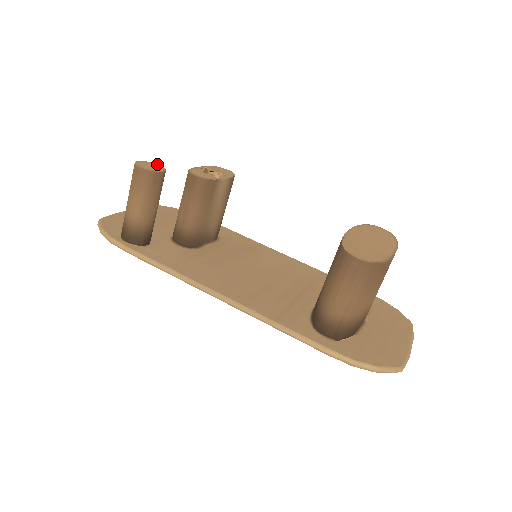
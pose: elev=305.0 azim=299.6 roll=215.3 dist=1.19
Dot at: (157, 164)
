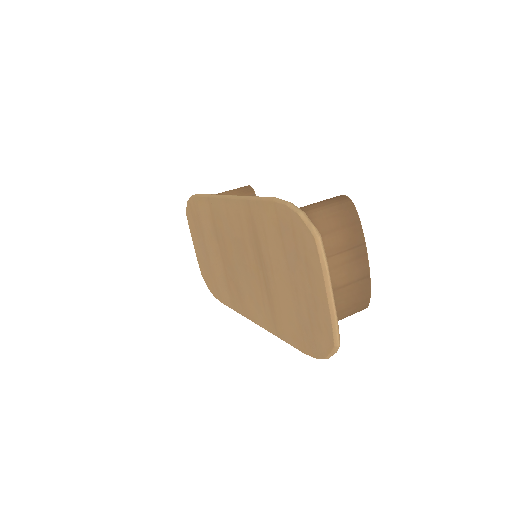
Dot at: occluded
